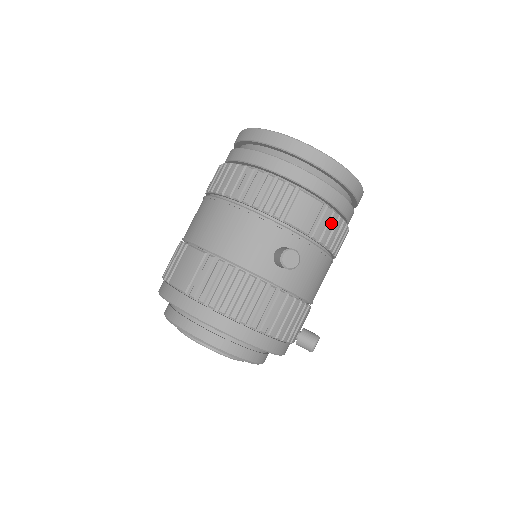
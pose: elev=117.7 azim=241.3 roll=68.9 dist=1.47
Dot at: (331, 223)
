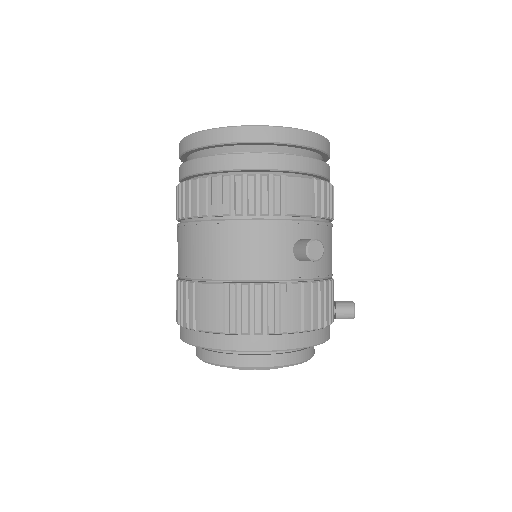
Dot at: (324, 193)
